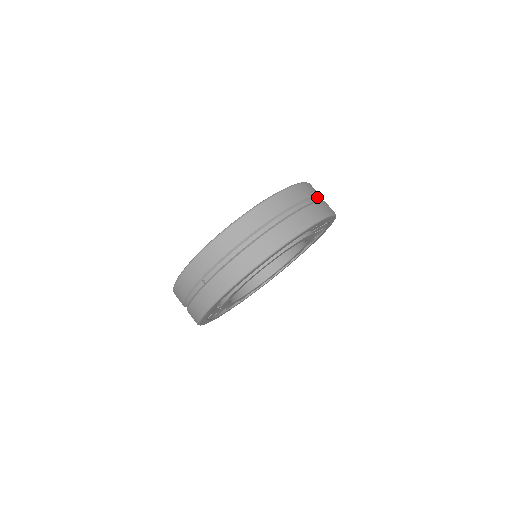
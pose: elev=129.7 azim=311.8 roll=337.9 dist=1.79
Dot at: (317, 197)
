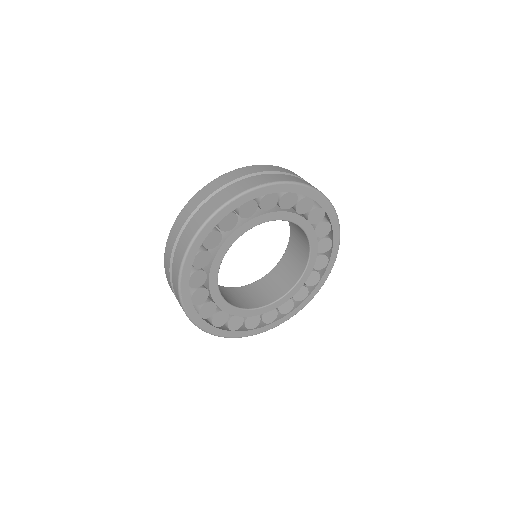
Dot at: occluded
